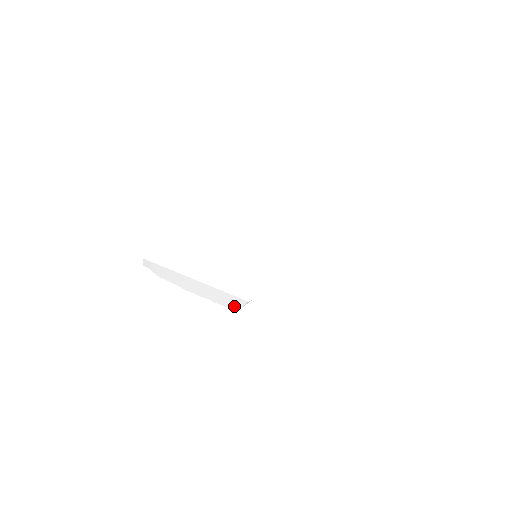
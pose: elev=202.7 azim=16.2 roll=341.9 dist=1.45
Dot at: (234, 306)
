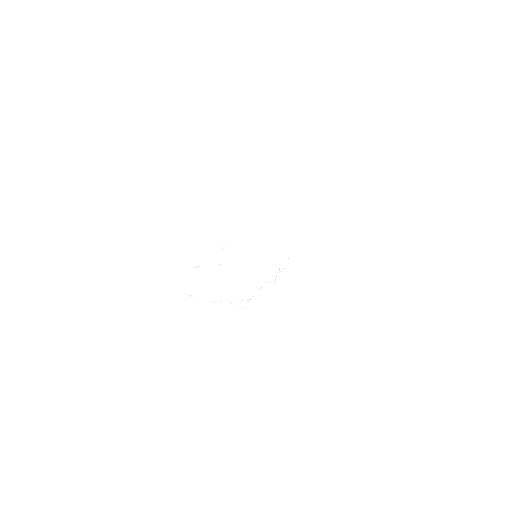
Dot at: (235, 293)
